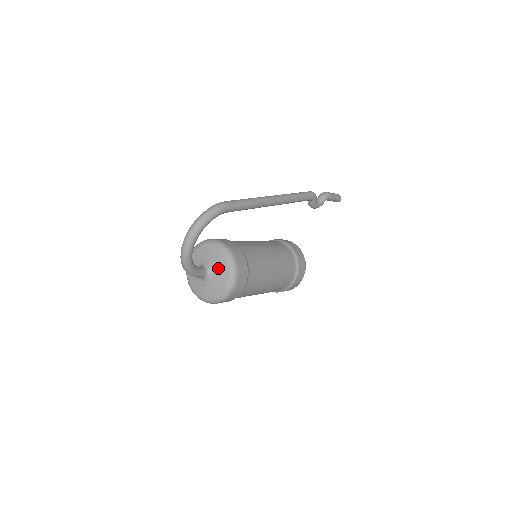
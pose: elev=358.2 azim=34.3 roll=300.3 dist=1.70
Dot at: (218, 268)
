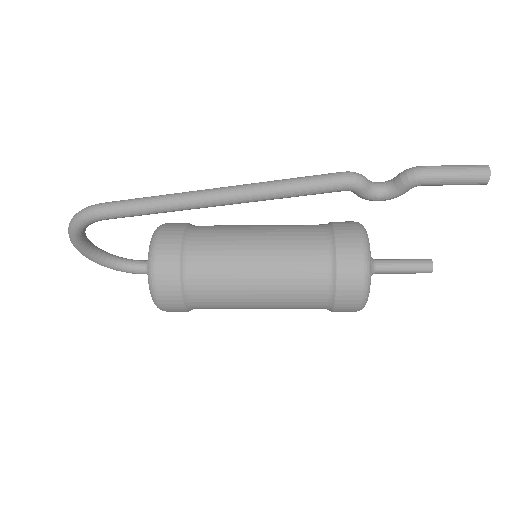
Dot at: occluded
